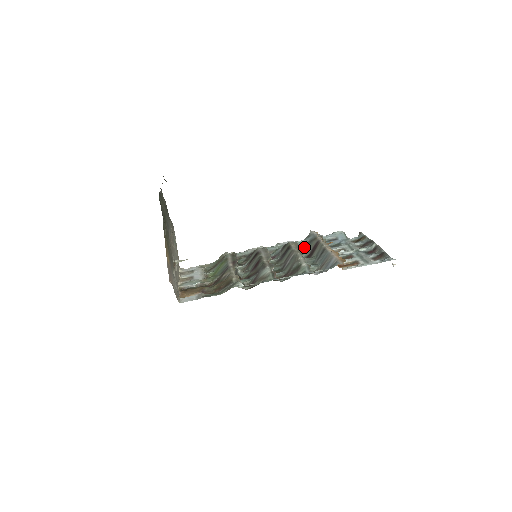
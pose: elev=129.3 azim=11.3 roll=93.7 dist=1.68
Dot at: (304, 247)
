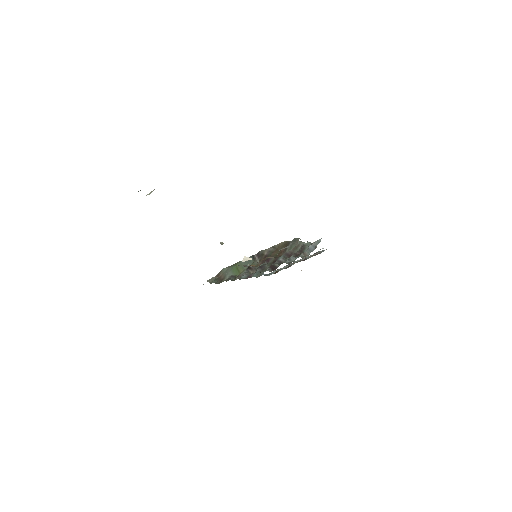
Dot at: (255, 275)
